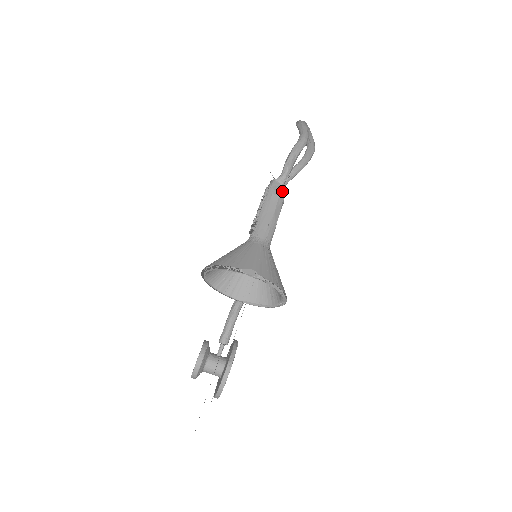
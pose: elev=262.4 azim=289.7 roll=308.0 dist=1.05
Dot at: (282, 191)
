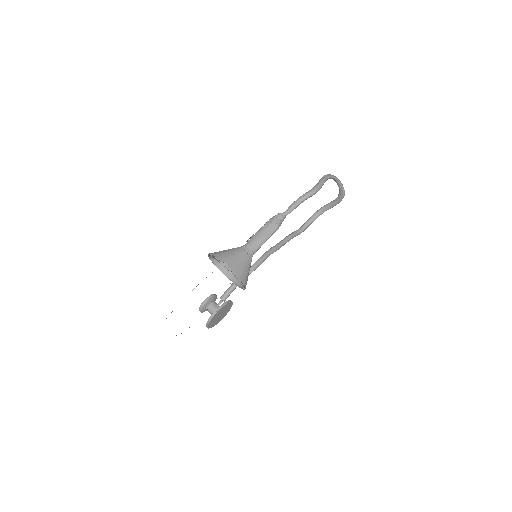
Dot at: (280, 222)
